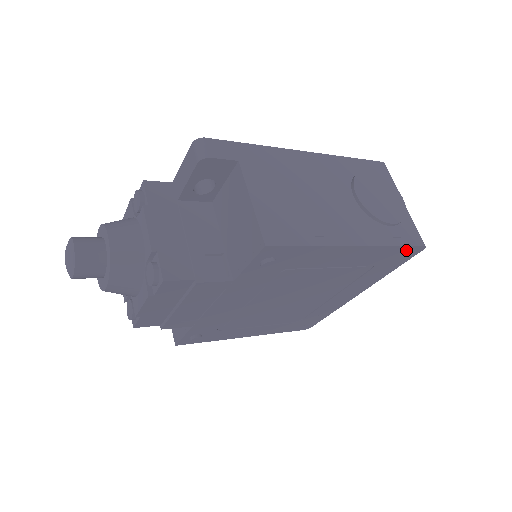
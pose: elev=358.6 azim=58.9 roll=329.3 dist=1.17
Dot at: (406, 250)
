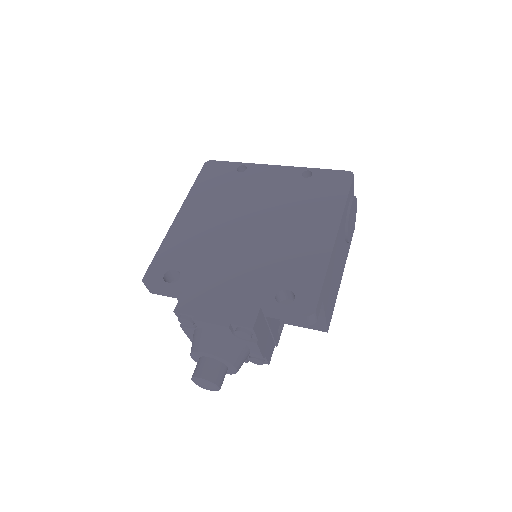
Dot at: occluded
